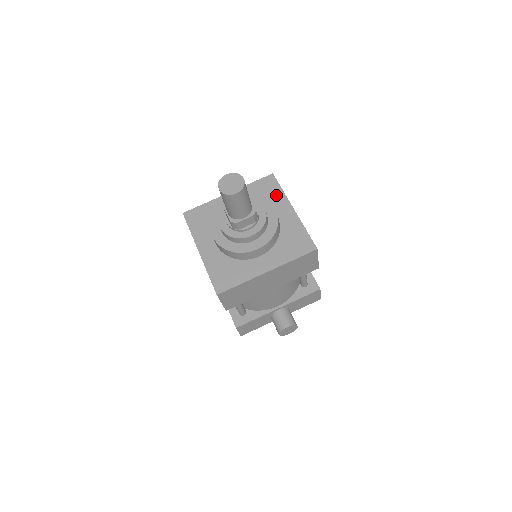
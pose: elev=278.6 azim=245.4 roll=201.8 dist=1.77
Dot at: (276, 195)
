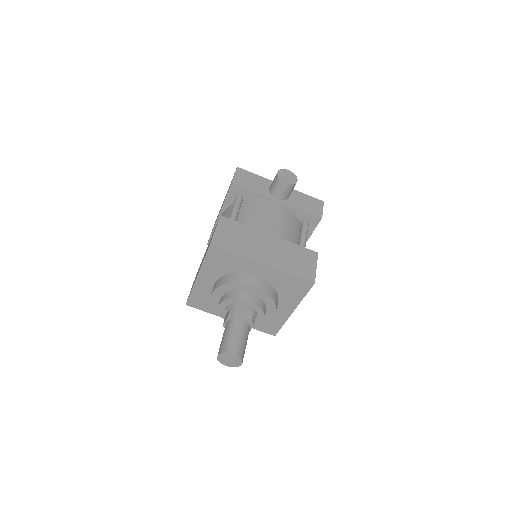
Dot at: (295, 297)
